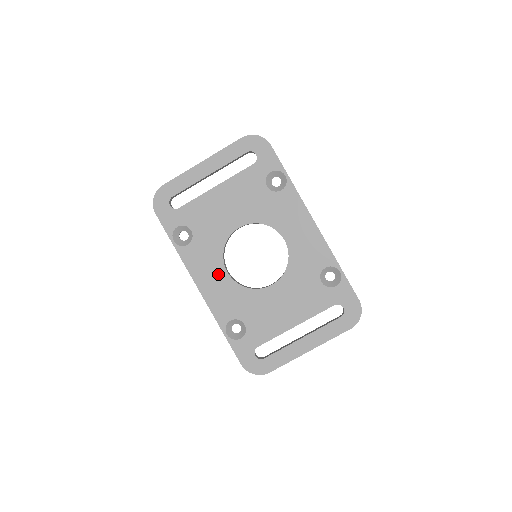
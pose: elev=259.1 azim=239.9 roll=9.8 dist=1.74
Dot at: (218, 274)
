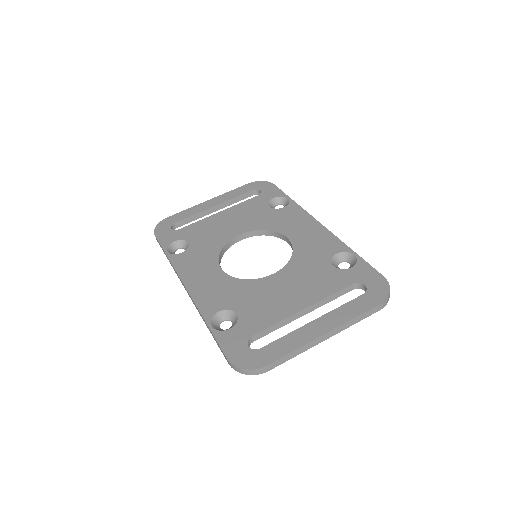
Dot at: (210, 271)
